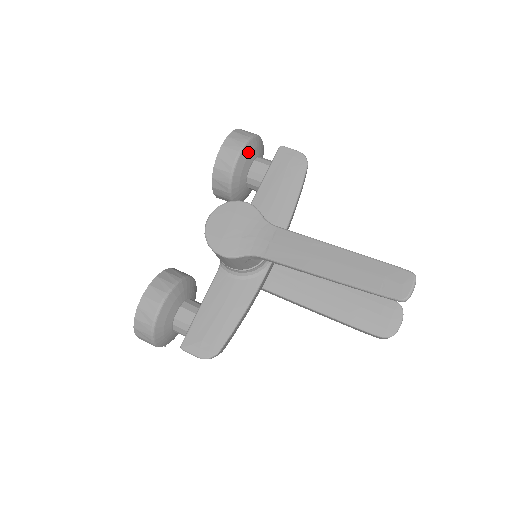
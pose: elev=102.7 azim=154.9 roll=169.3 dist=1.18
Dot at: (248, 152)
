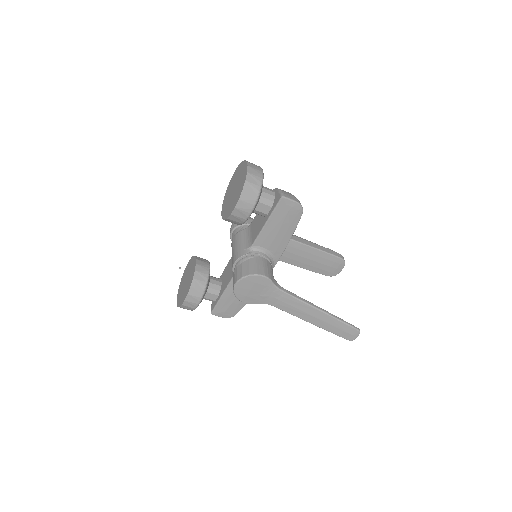
Dot at: occluded
